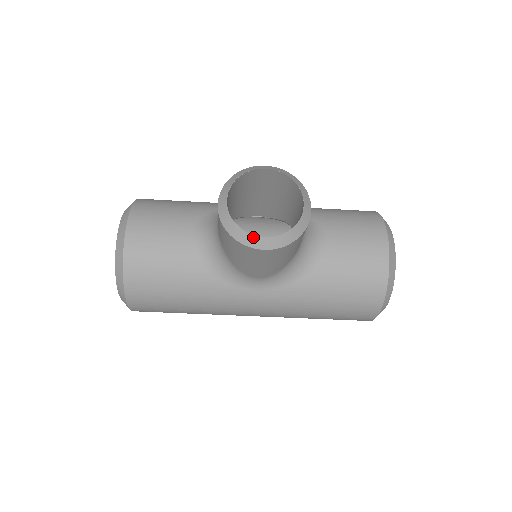
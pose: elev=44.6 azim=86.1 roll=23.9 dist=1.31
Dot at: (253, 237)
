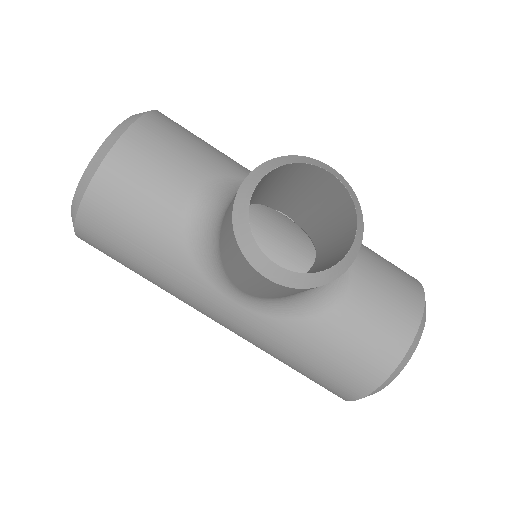
Dot at: (262, 255)
